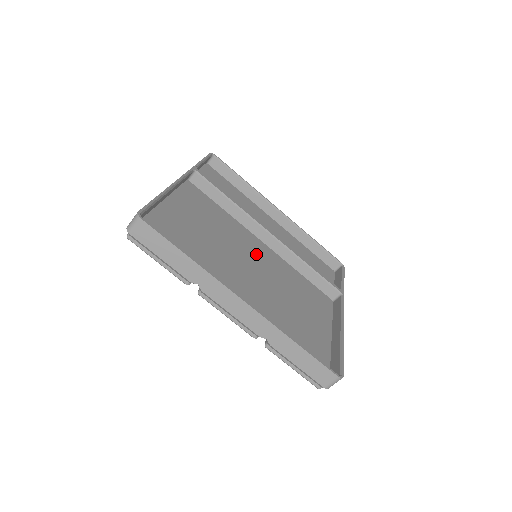
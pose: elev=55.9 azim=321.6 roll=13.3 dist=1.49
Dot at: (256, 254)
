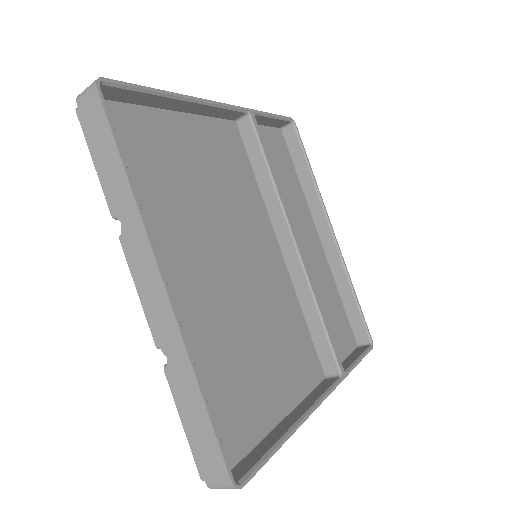
Dot at: (257, 253)
